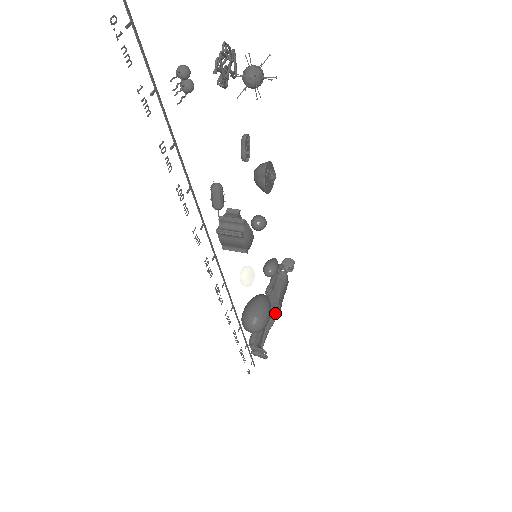
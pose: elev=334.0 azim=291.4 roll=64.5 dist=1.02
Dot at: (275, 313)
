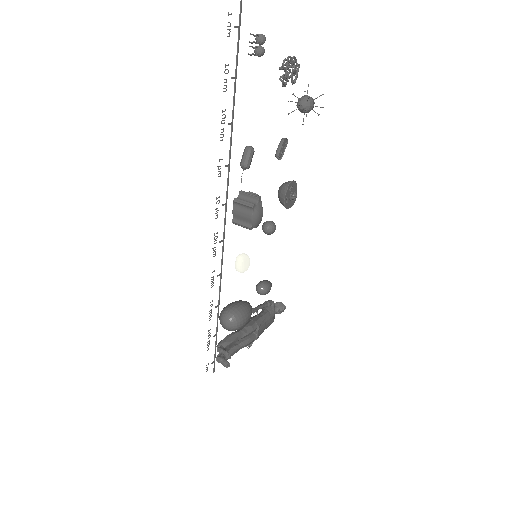
Dot at: (252, 336)
